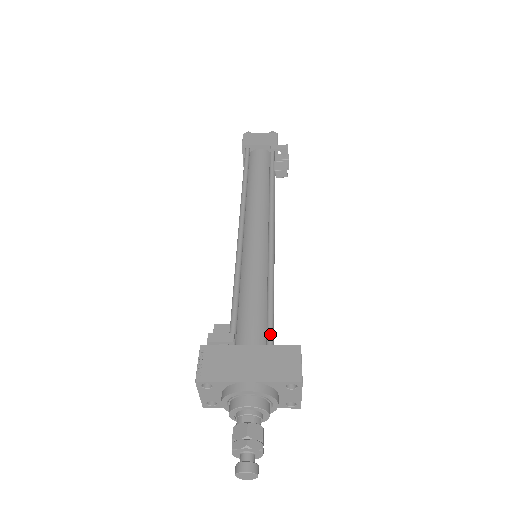
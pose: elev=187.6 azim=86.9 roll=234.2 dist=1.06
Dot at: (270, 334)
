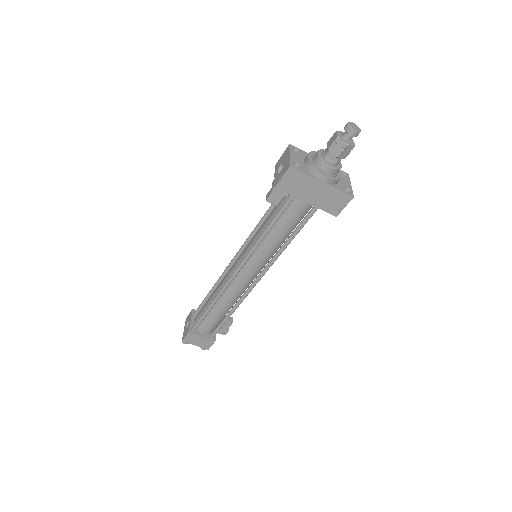
Dot at: occluded
